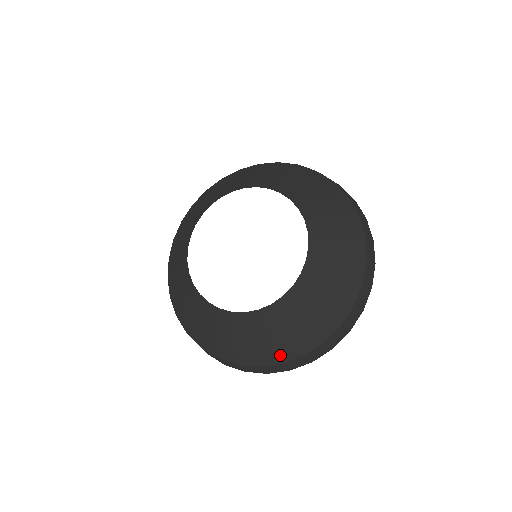
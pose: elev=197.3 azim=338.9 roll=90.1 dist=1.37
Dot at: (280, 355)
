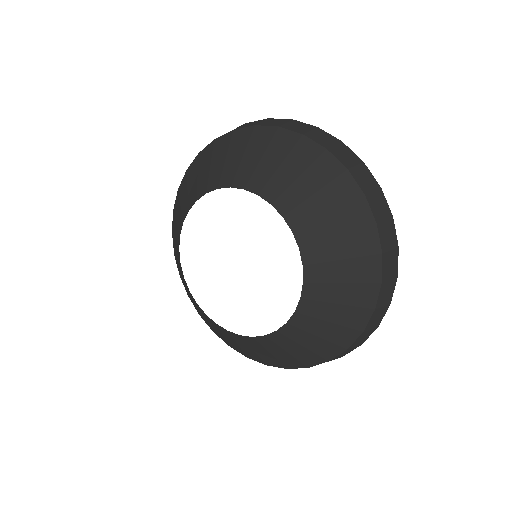
Dot at: (304, 363)
